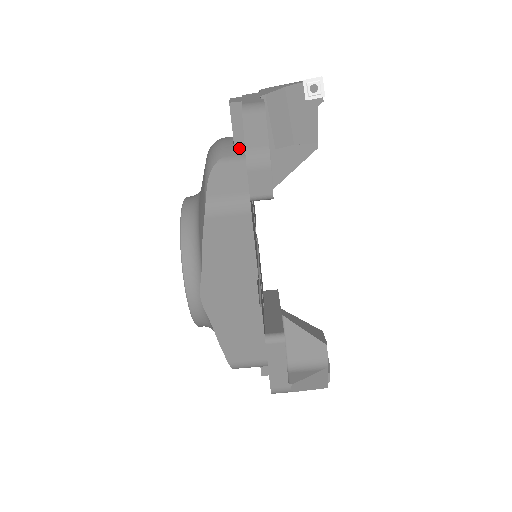
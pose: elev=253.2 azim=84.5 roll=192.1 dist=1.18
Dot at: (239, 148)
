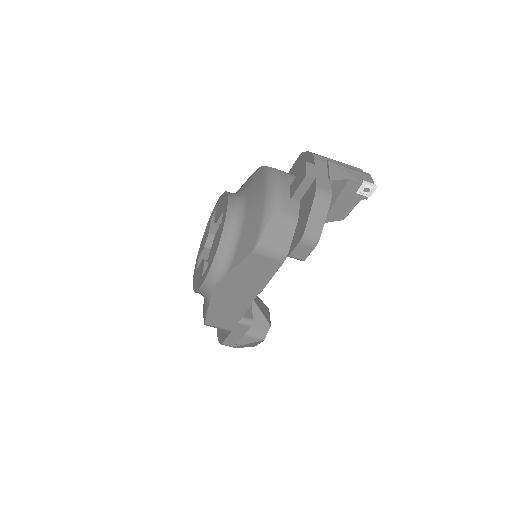
Dot at: (295, 206)
